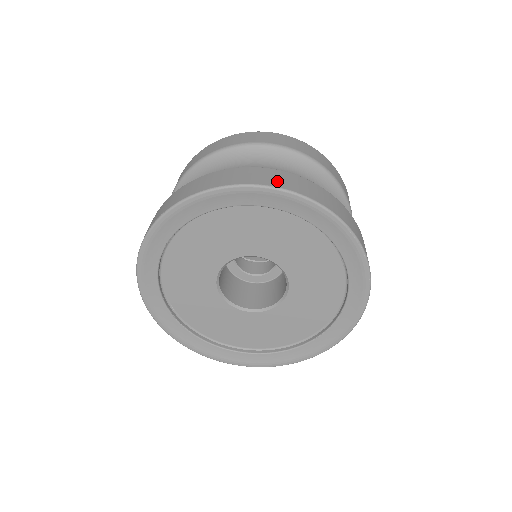
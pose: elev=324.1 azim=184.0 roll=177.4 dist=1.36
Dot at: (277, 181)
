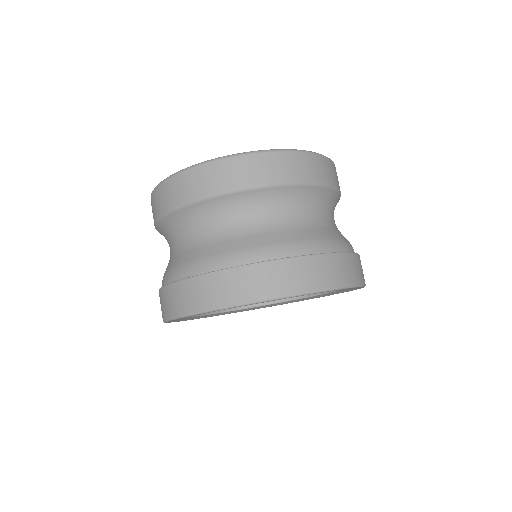
Dot at: (358, 275)
